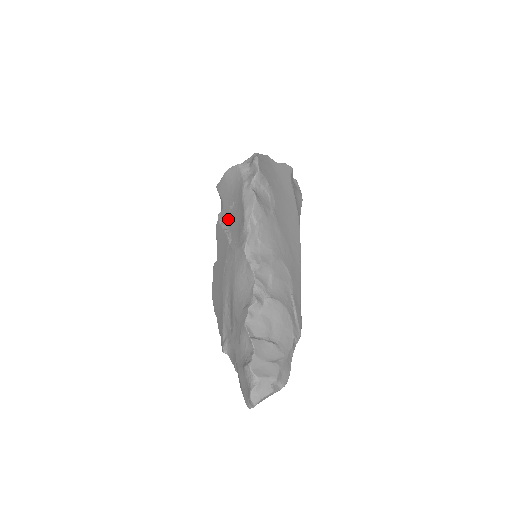
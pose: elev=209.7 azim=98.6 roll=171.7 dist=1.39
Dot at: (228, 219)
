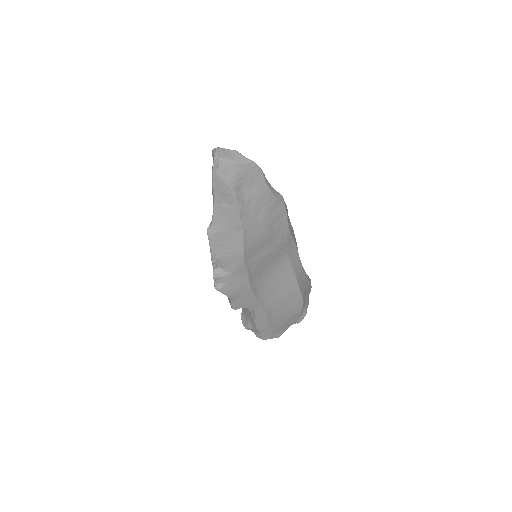
Dot at: occluded
